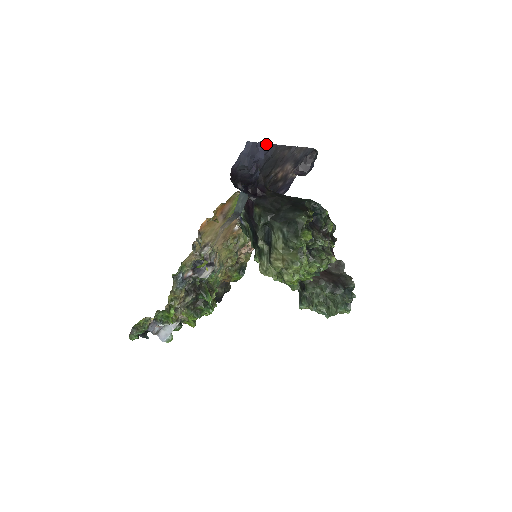
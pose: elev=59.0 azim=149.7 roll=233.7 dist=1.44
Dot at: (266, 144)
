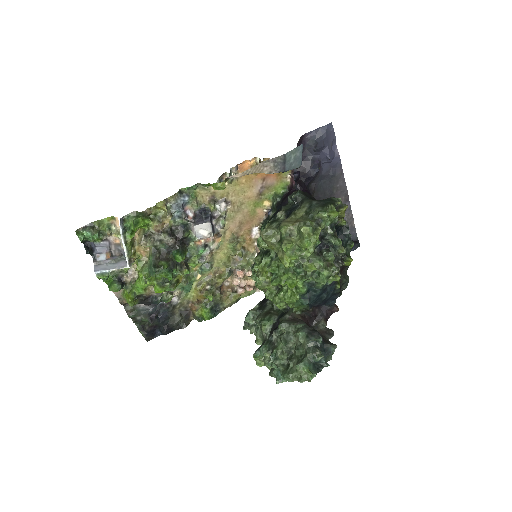
Dot at: (338, 154)
